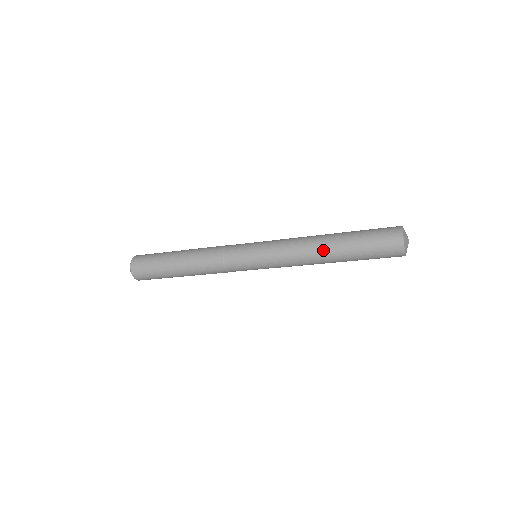
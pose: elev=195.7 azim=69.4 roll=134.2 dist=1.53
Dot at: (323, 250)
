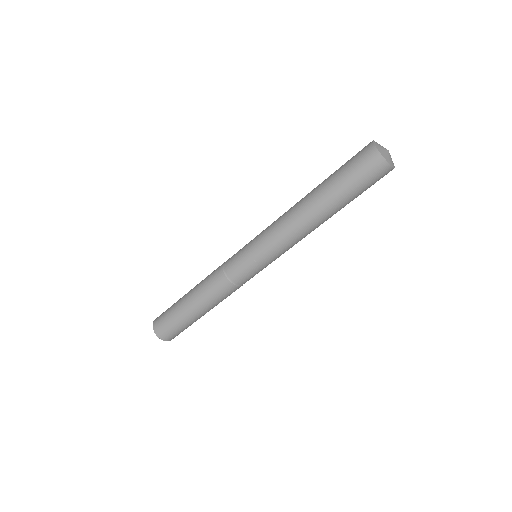
Dot at: (305, 203)
